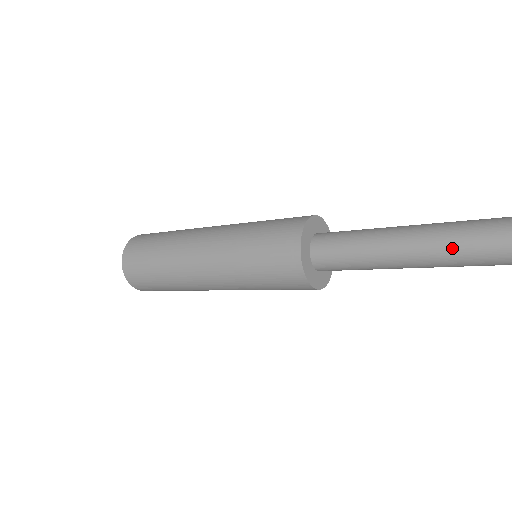
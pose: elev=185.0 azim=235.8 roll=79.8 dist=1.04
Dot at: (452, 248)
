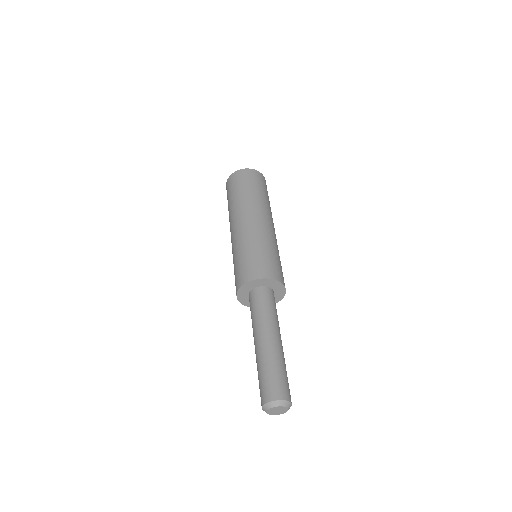
Dot at: occluded
